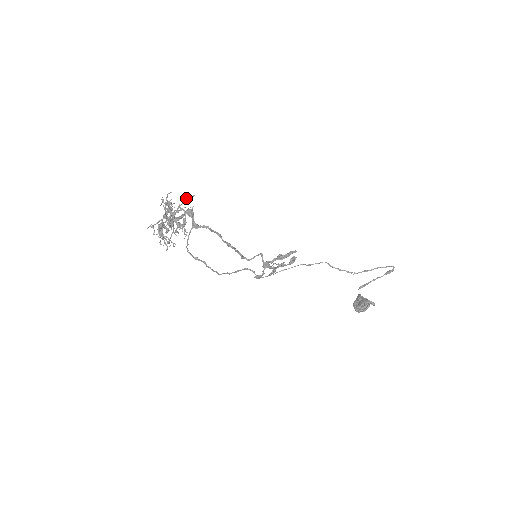
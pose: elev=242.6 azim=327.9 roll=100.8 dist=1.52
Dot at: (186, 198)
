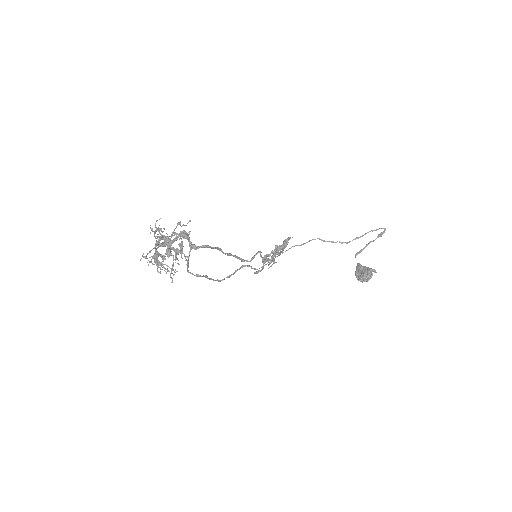
Dot at: (179, 222)
